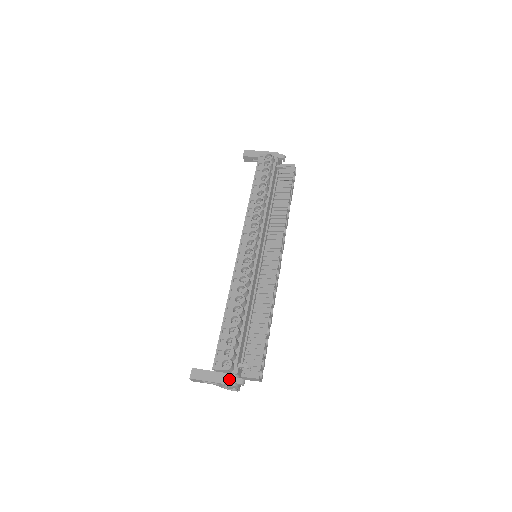
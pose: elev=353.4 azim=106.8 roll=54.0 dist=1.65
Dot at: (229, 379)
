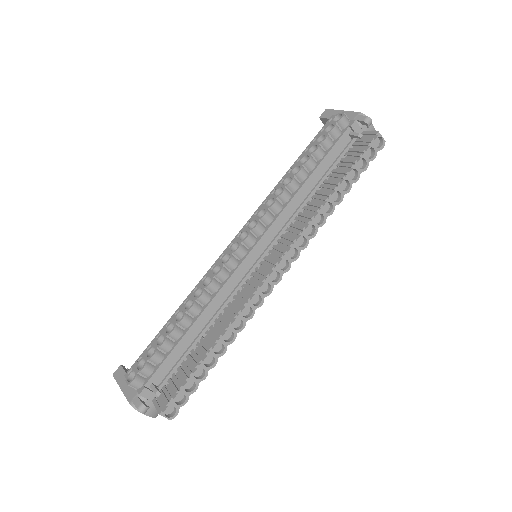
Dot at: (133, 396)
